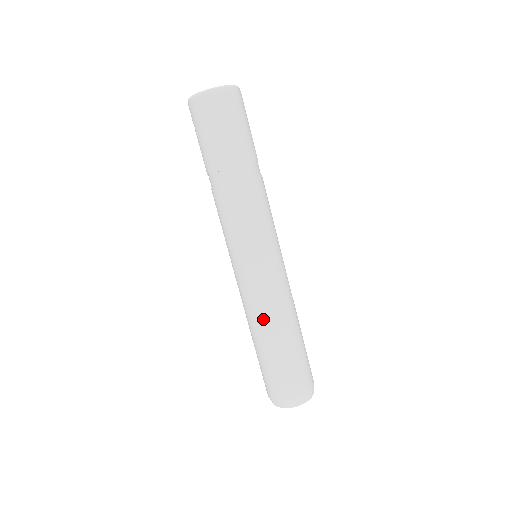
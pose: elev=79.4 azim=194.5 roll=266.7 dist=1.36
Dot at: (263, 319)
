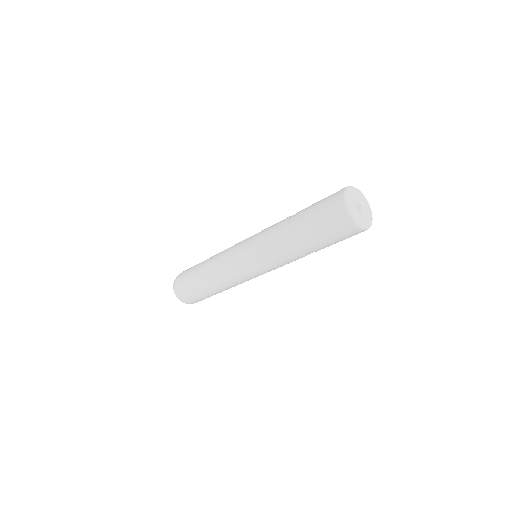
Dot at: (216, 277)
